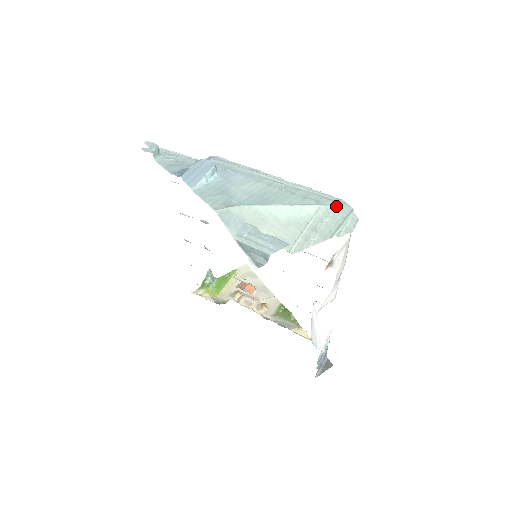
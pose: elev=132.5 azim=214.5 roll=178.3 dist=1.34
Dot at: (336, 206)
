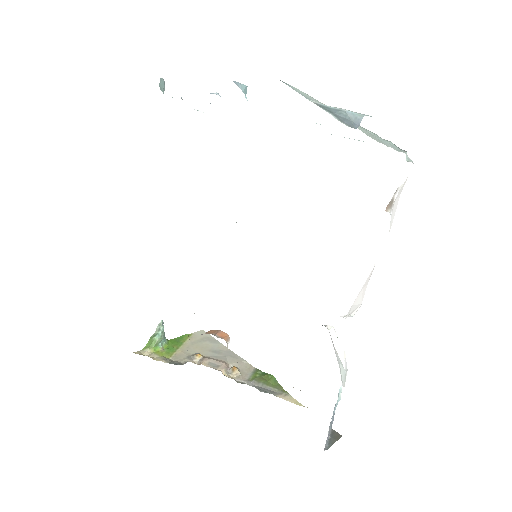
Dot at: (390, 141)
